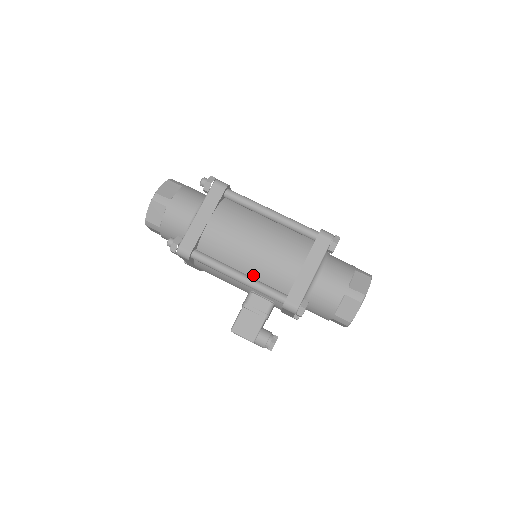
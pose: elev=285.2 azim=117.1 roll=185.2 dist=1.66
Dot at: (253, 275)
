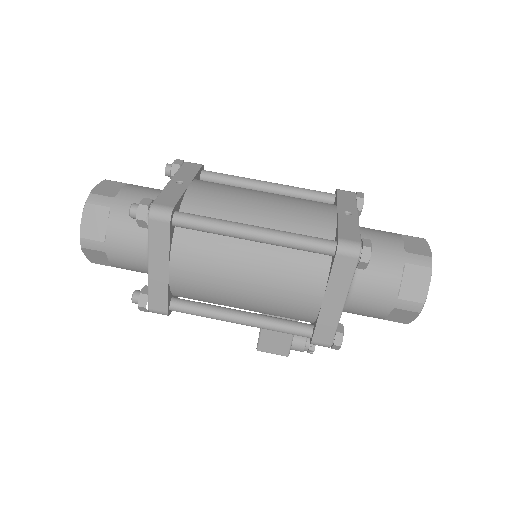
Dot at: (259, 311)
